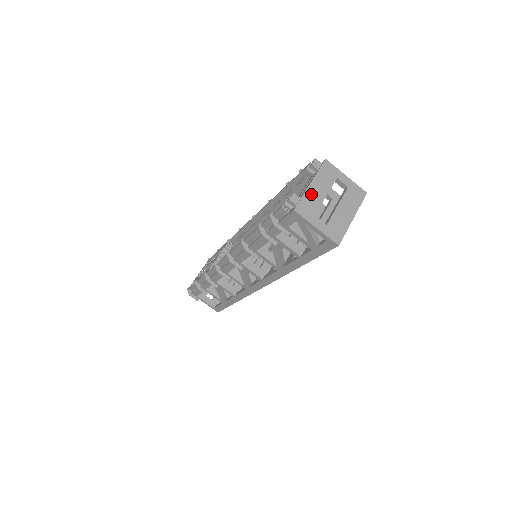
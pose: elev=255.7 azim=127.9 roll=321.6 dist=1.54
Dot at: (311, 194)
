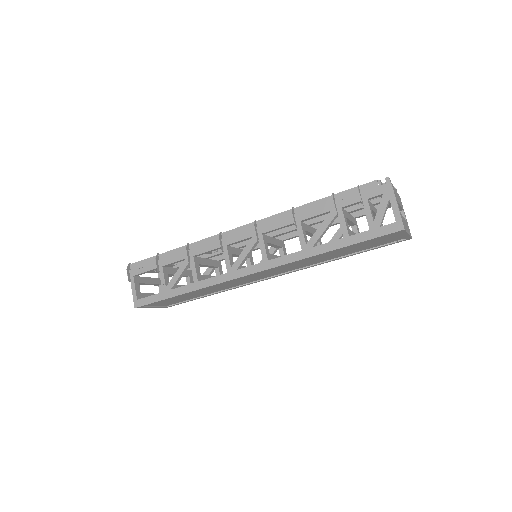
Dot at: (396, 193)
